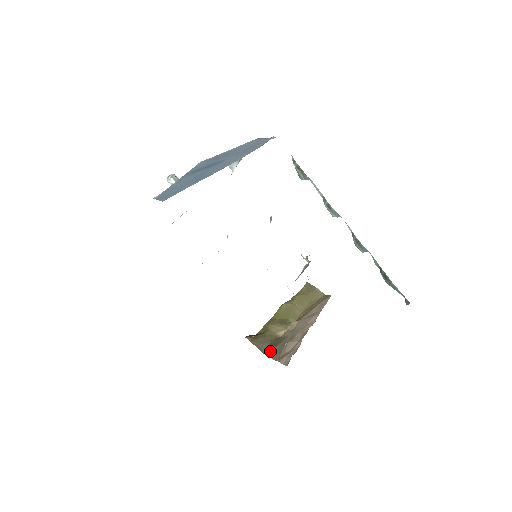
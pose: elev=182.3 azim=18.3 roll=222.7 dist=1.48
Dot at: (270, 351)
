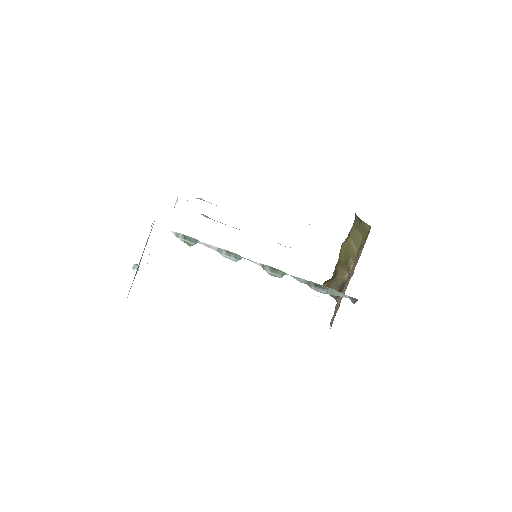
Dot at: occluded
